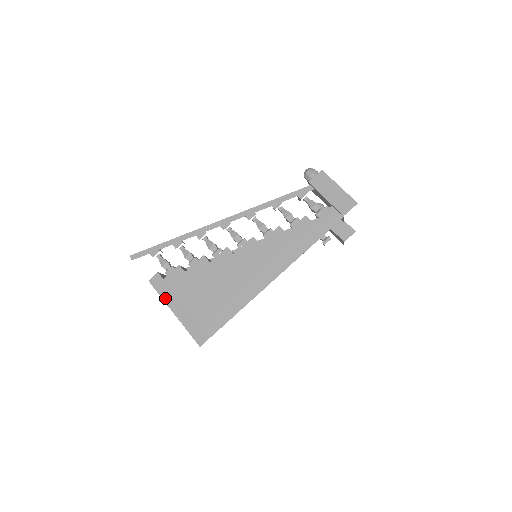
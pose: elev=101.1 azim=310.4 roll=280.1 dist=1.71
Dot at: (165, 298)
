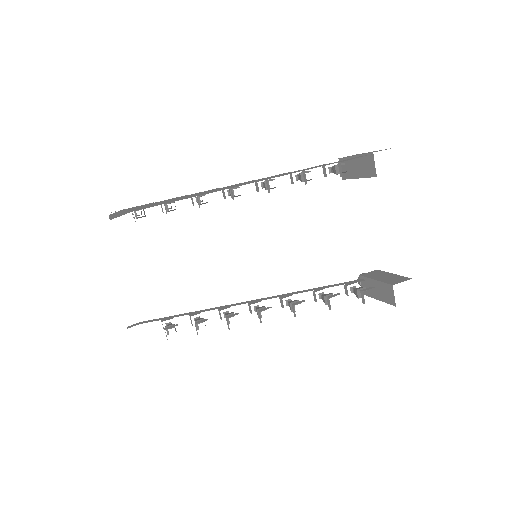
Dot at: occluded
